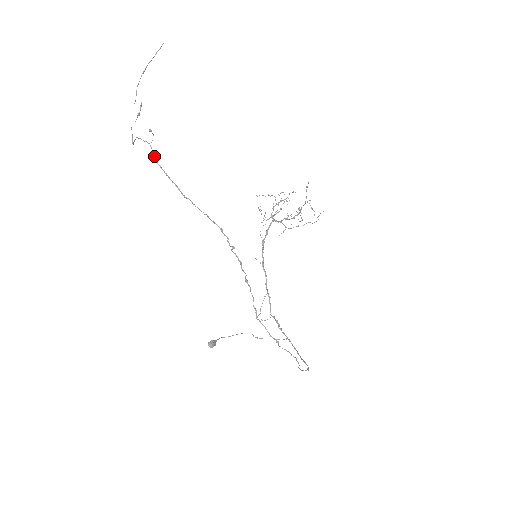
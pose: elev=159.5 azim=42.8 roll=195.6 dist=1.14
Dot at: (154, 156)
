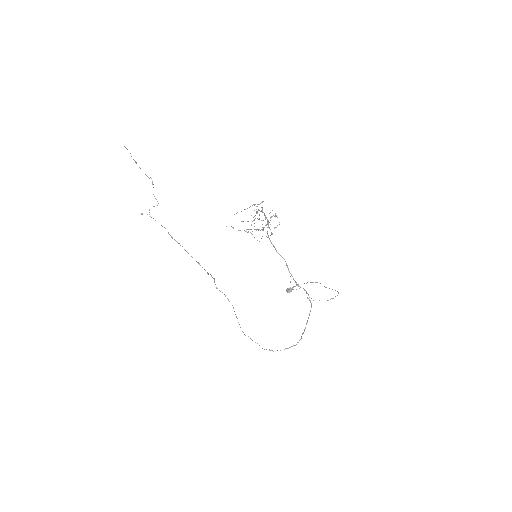
Dot at: occluded
